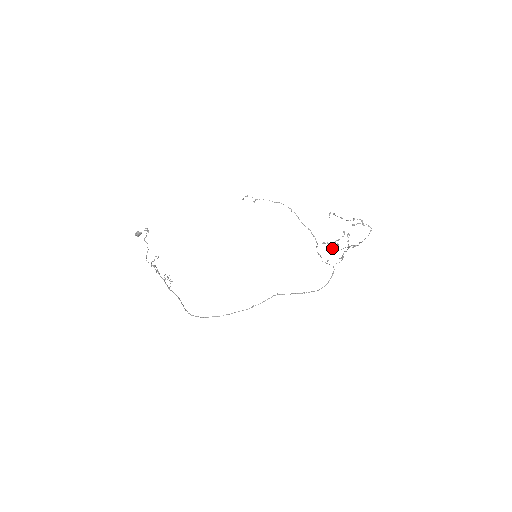
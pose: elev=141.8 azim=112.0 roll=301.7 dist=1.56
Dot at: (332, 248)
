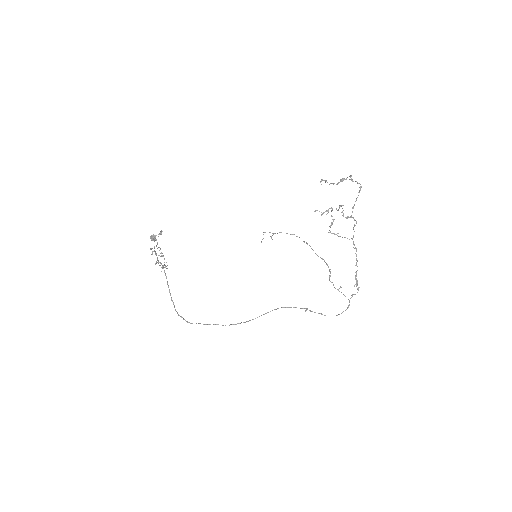
Dot at: (330, 231)
